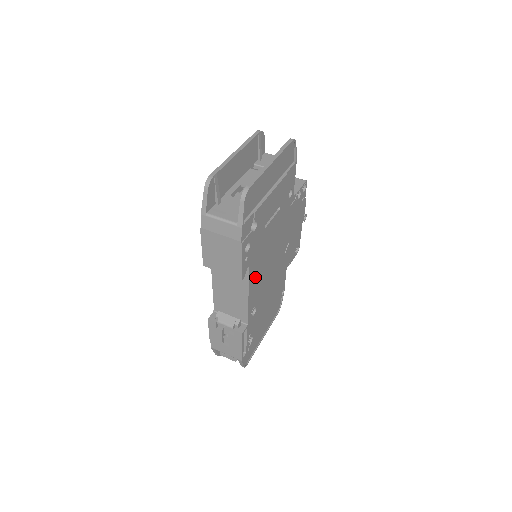
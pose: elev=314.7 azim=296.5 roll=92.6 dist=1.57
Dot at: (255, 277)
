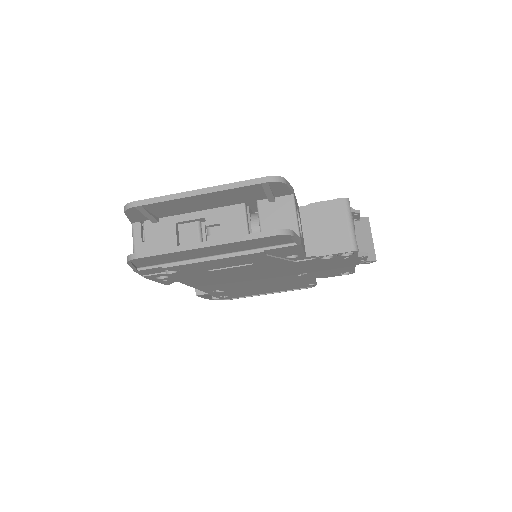
Dot at: (206, 283)
